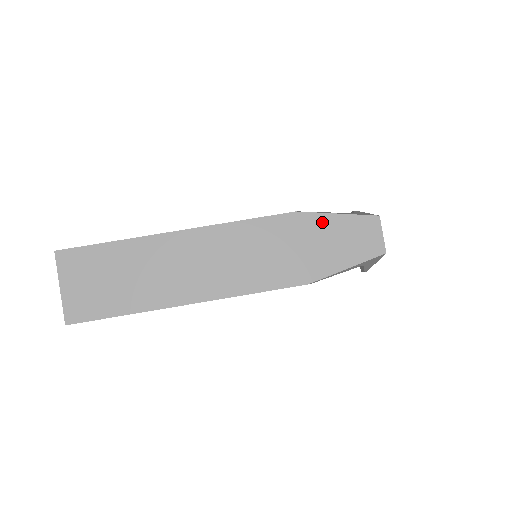
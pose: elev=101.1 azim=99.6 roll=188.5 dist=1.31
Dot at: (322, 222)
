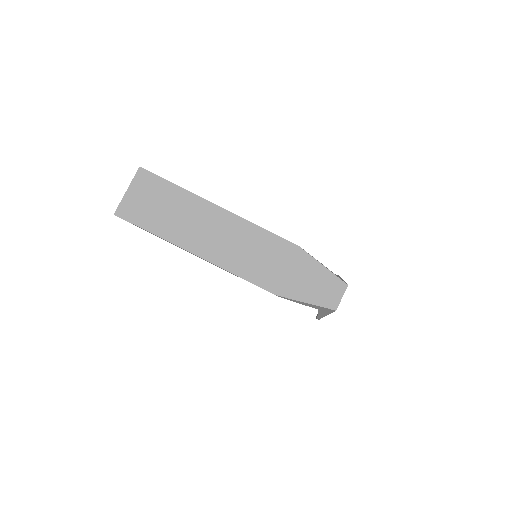
Dot at: (310, 264)
